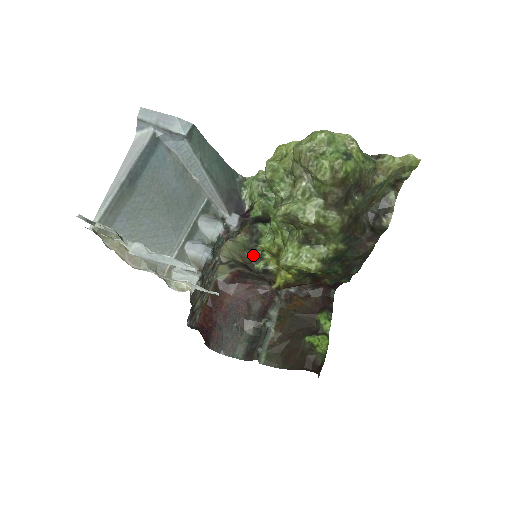
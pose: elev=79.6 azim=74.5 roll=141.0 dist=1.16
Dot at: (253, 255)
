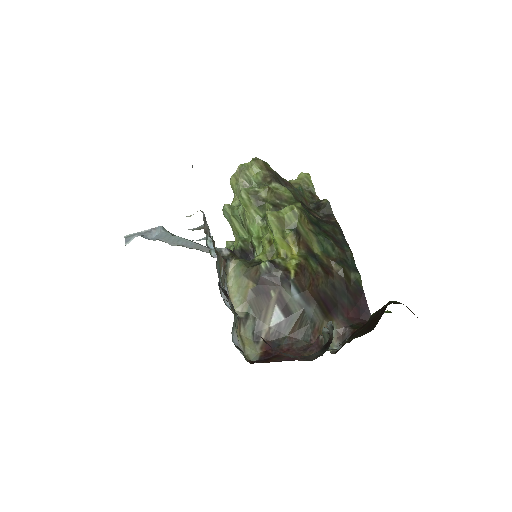
Dot at: (255, 265)
